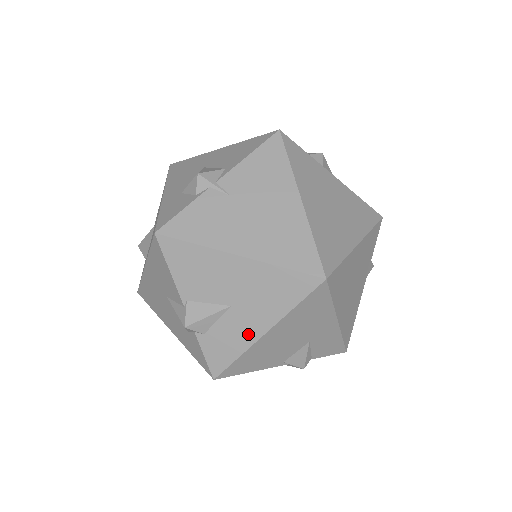
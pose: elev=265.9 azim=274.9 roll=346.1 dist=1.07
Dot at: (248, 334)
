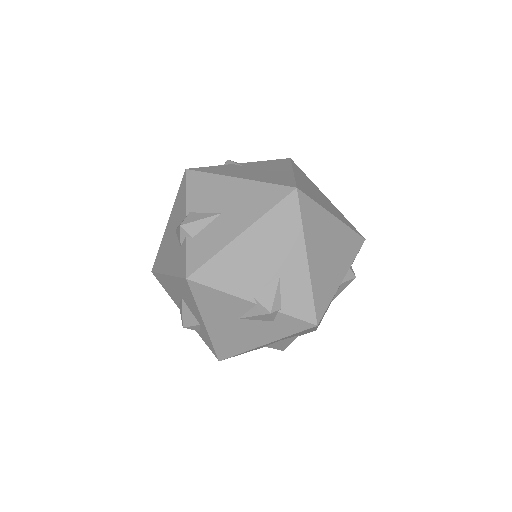
Dot at: (227, 235)
